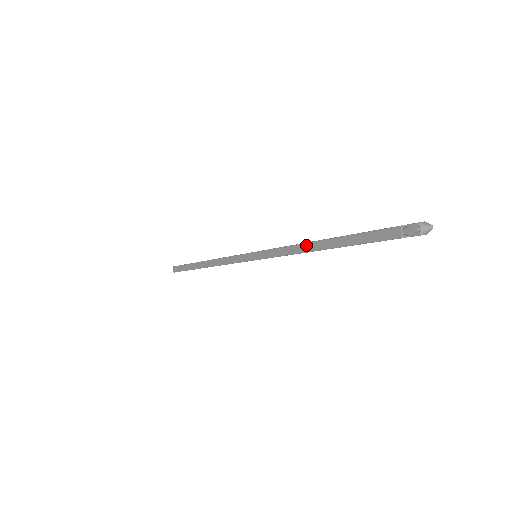
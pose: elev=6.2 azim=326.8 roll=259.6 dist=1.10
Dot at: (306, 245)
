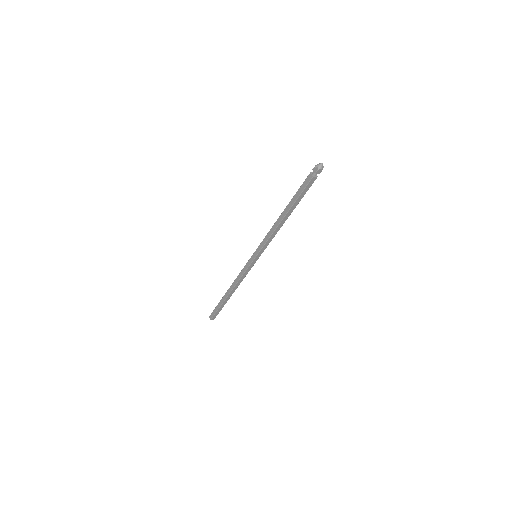
Dot at: (277, 221)
